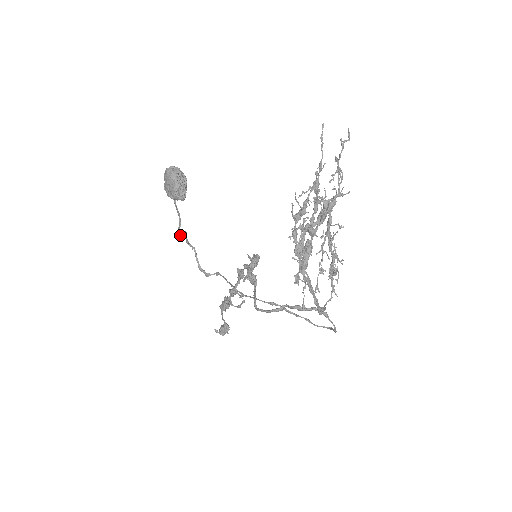
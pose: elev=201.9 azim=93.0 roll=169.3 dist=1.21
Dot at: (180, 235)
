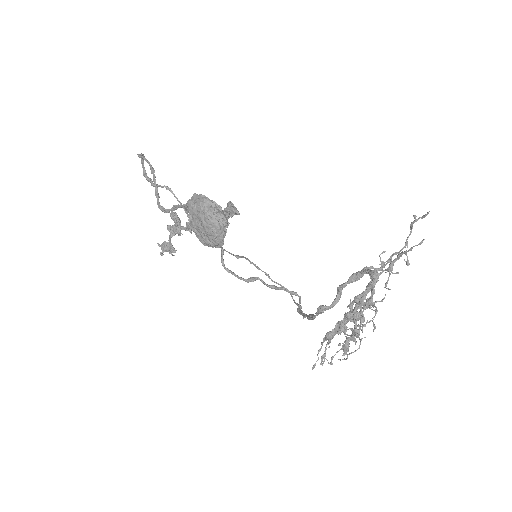
Dot at: occluded
